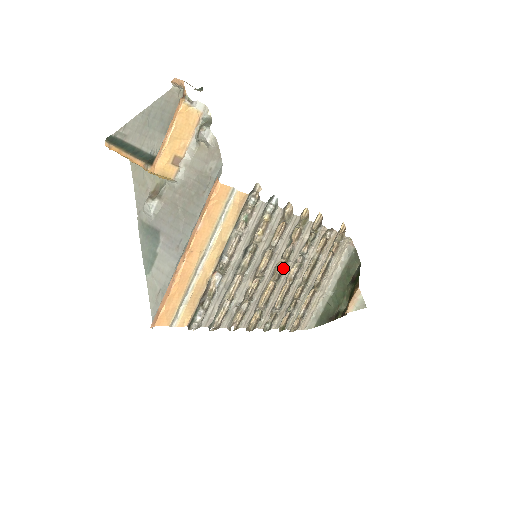
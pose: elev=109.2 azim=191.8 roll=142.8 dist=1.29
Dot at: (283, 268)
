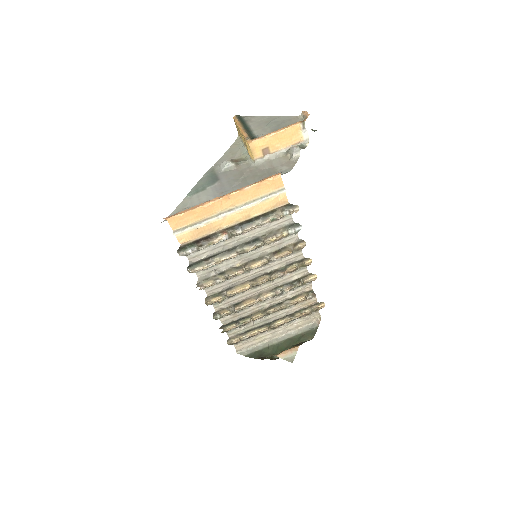
Dot at: (264, 282)
